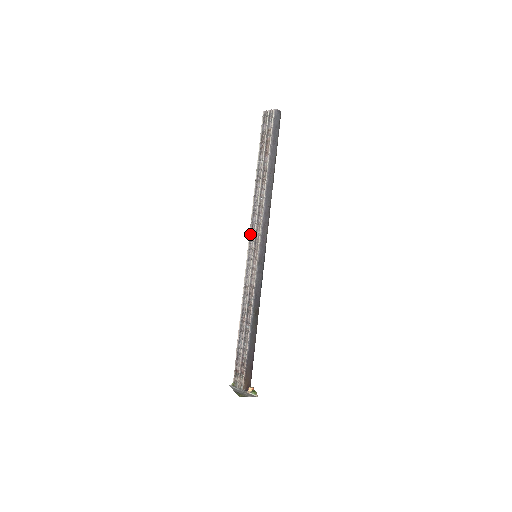
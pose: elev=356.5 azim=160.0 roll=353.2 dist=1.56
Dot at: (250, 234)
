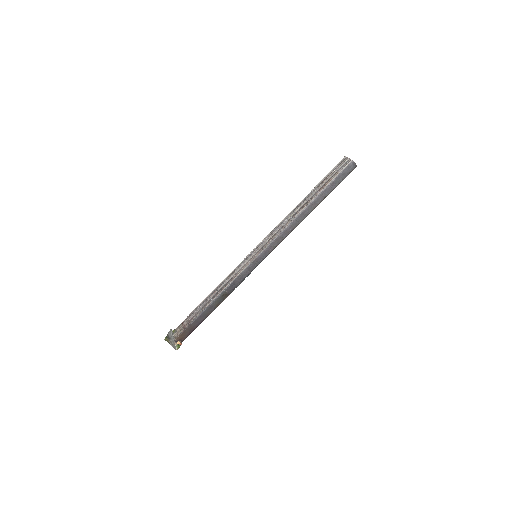
Dot at: (266, 238)
